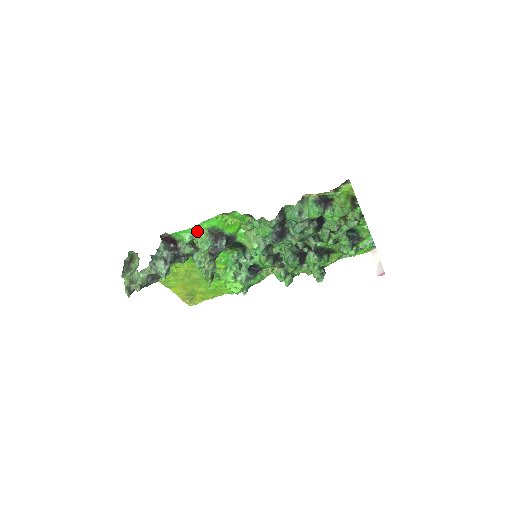
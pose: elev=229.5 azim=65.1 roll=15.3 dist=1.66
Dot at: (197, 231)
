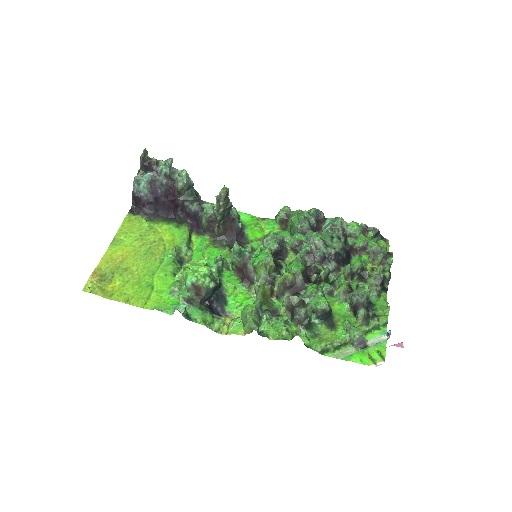
Dot at: occluded
